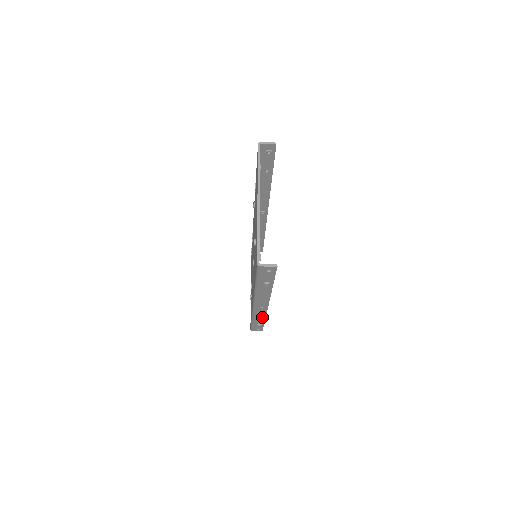
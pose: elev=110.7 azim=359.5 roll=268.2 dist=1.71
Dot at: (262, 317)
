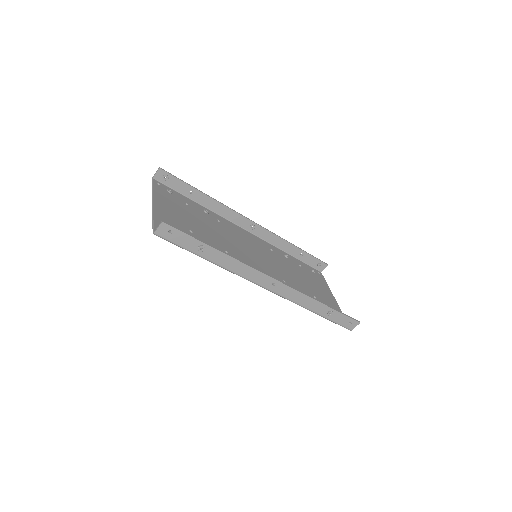
Dot at: (307, 299)
